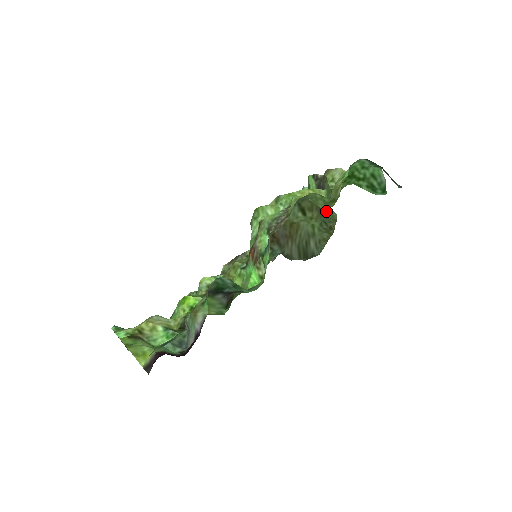
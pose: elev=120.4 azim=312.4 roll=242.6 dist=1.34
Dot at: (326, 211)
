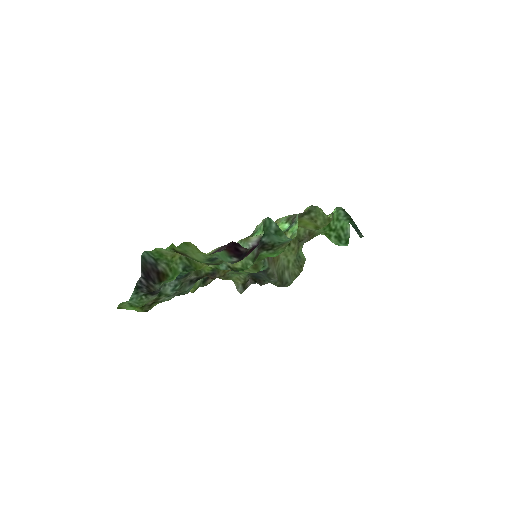
Dot at: (300, 252)
